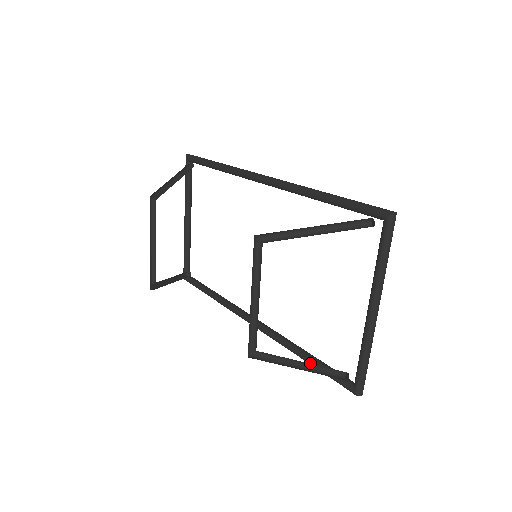
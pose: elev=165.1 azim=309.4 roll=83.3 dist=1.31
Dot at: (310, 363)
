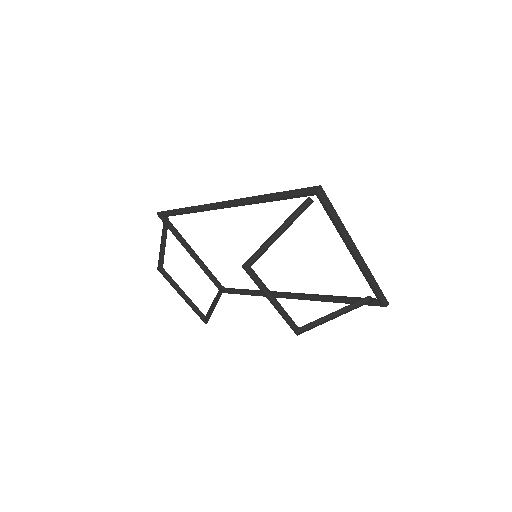
Dot at: occluded
